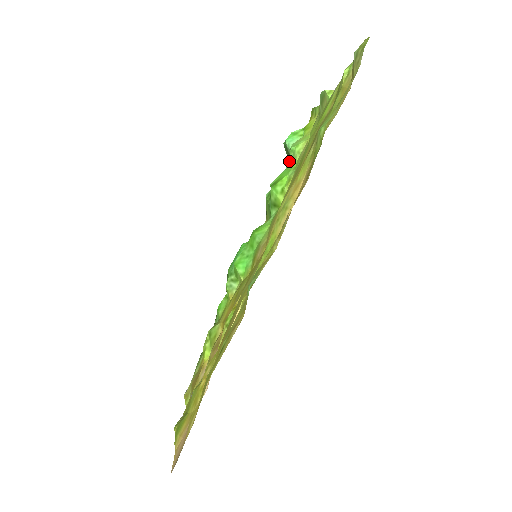
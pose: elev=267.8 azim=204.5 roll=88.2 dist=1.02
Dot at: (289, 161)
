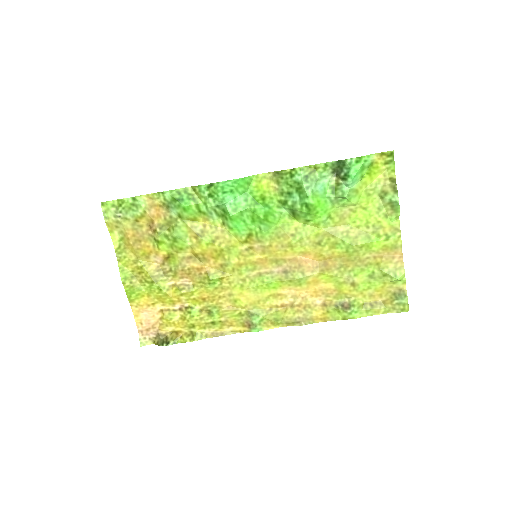
Dot at: (334, 197)
